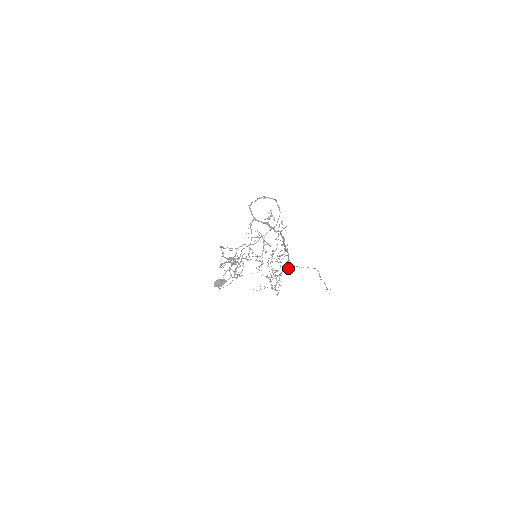
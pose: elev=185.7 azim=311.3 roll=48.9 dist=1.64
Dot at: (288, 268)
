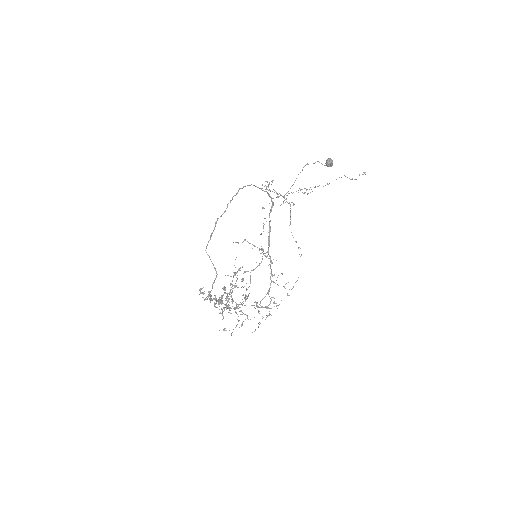
Dot at: occluded
